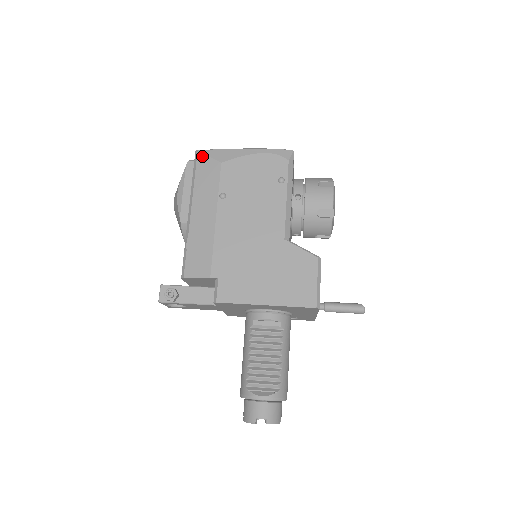
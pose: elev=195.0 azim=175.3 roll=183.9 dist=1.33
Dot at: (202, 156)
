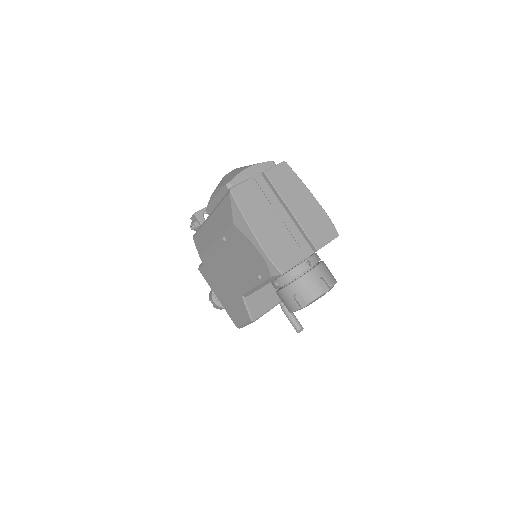
Dot at: (229, 200)
